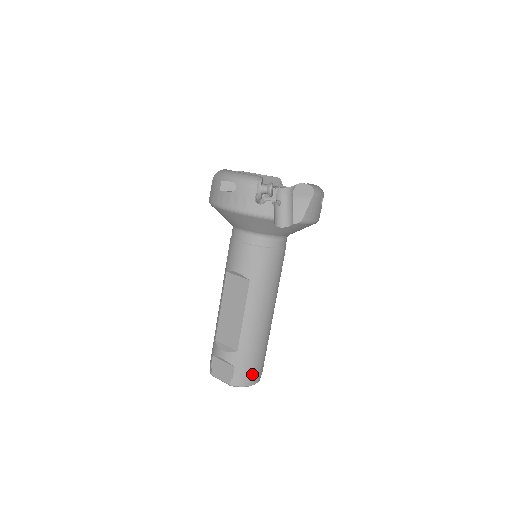
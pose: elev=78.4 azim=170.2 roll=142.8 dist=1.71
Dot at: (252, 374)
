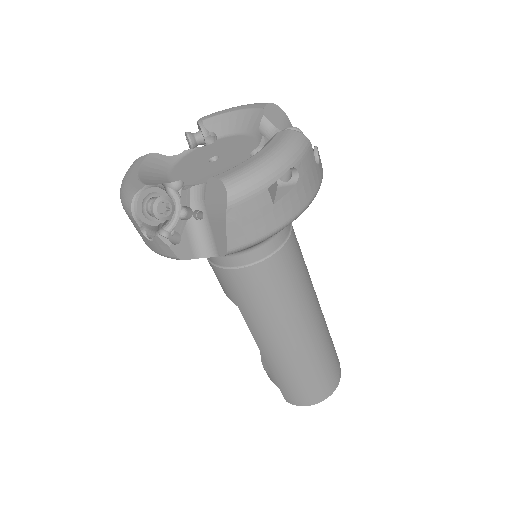
Dot at: (306, 396)
